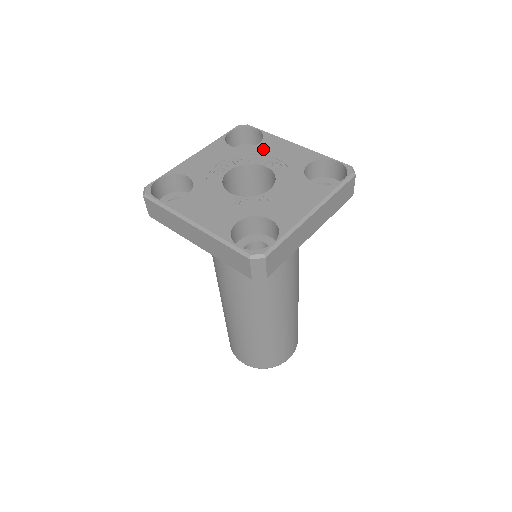
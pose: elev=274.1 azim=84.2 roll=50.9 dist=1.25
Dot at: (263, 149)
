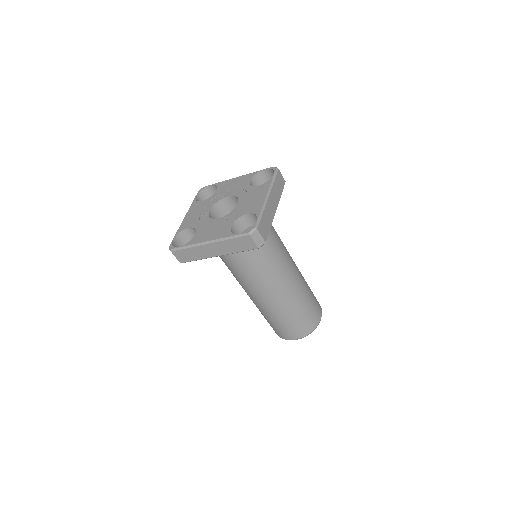
Dot at: (221, 191)
